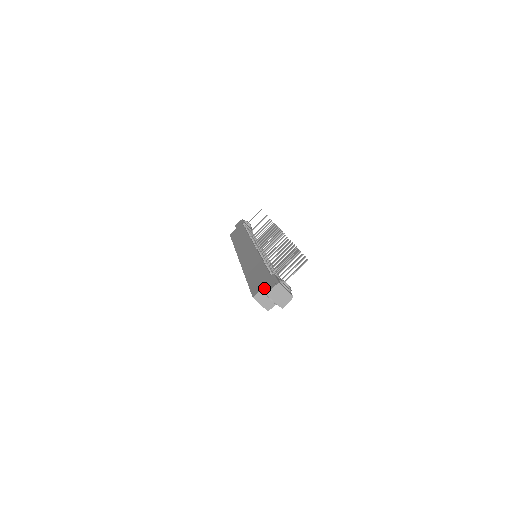
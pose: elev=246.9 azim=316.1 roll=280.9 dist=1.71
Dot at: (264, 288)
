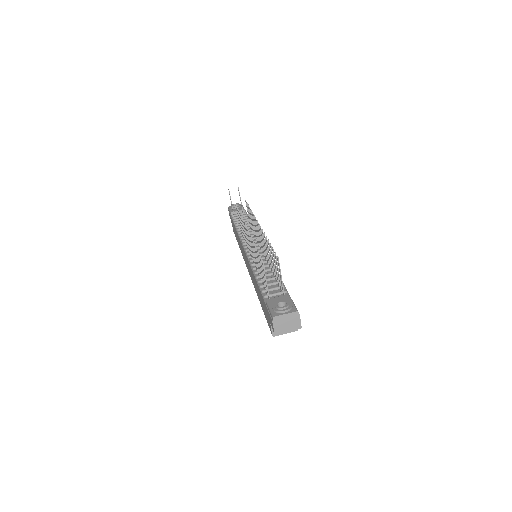
Dot at: occluded
